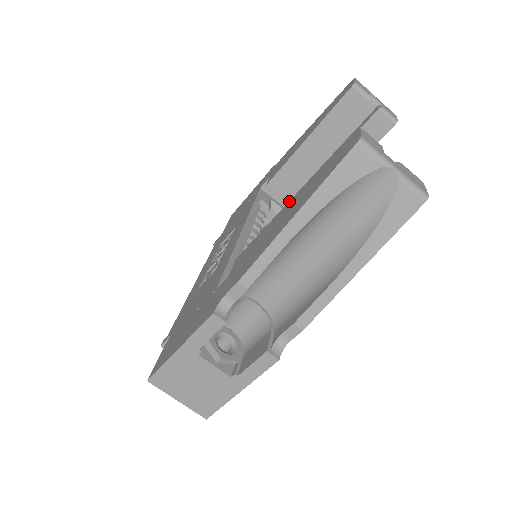
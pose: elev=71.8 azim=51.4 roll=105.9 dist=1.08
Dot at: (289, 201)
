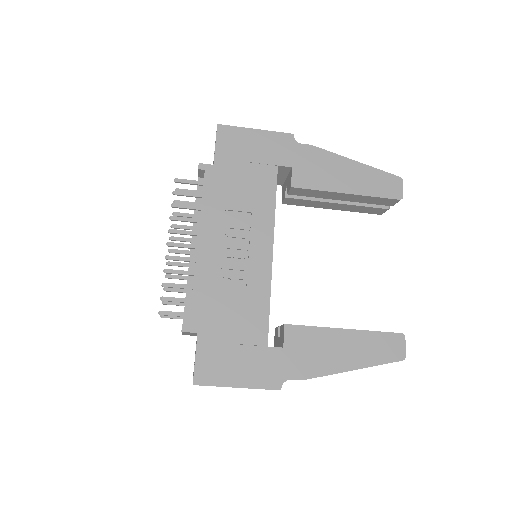
Dot at: (345, 330)
